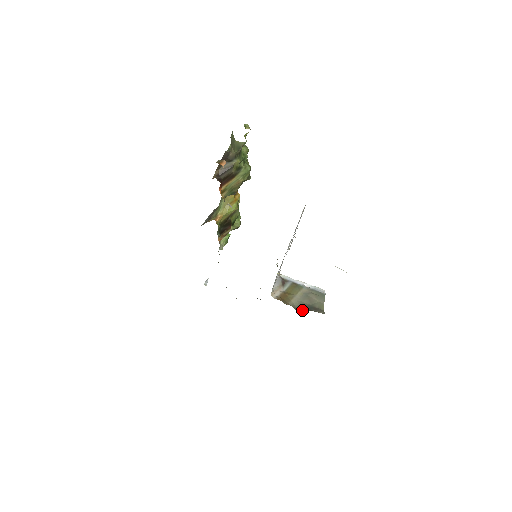
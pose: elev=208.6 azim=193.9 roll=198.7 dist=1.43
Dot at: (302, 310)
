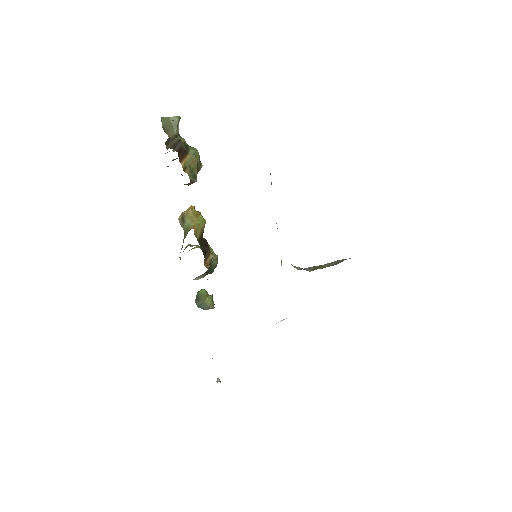
Dot at: occluded
